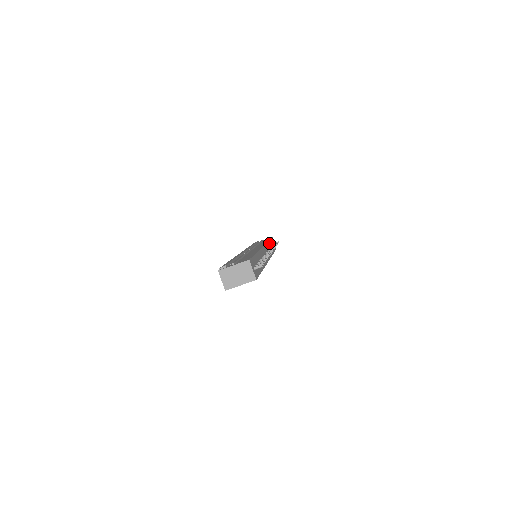
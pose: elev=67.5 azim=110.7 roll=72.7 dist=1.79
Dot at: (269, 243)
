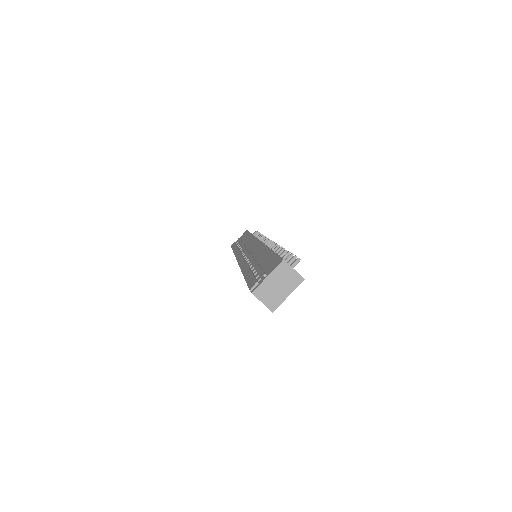
Dot at: occluded
